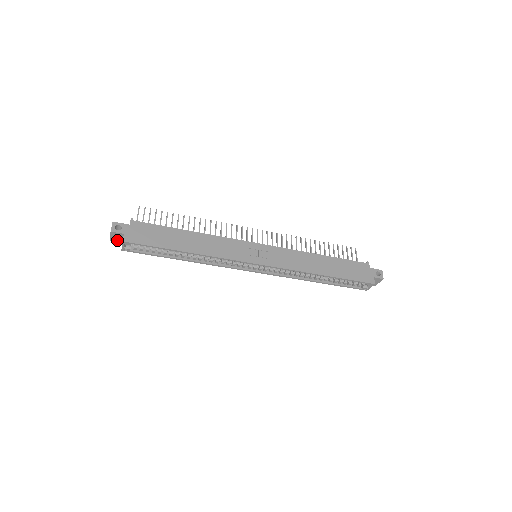
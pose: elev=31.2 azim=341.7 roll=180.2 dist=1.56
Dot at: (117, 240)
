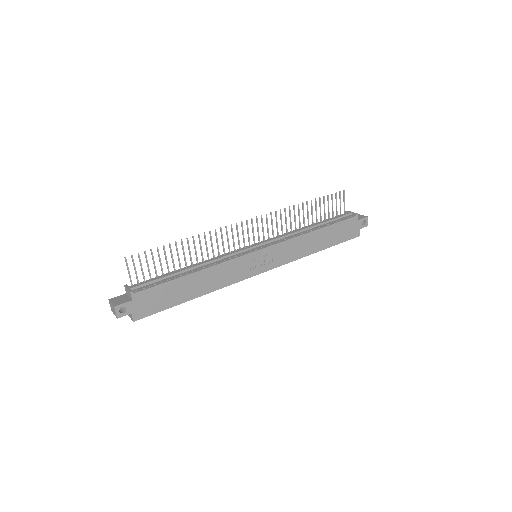
Dot at: occluded
